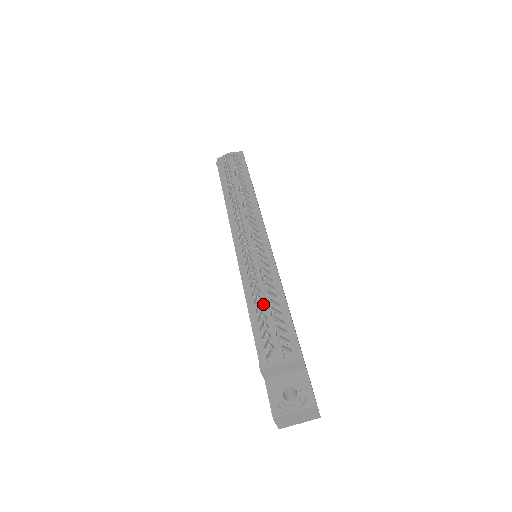
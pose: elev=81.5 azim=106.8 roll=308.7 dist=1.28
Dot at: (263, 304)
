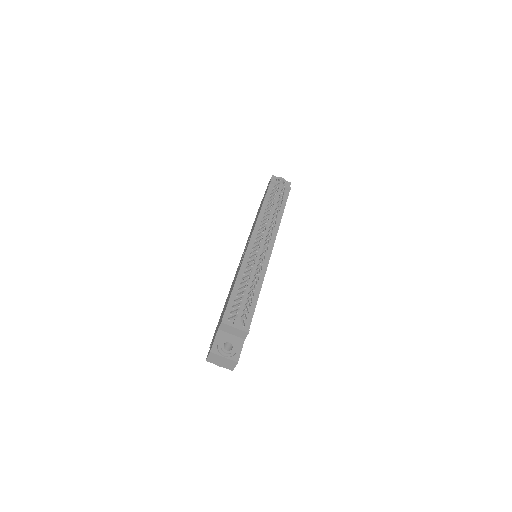
Dot at: (246, 288)
